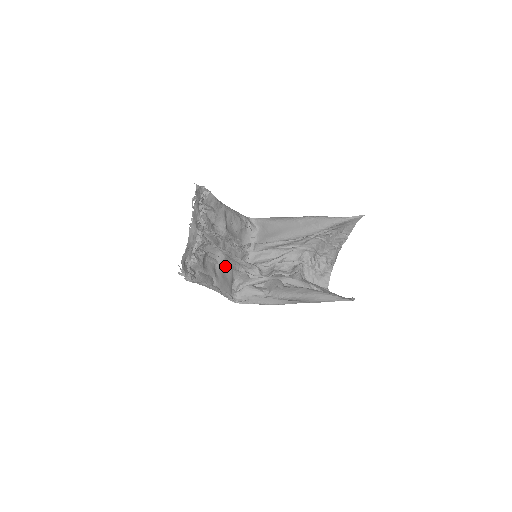
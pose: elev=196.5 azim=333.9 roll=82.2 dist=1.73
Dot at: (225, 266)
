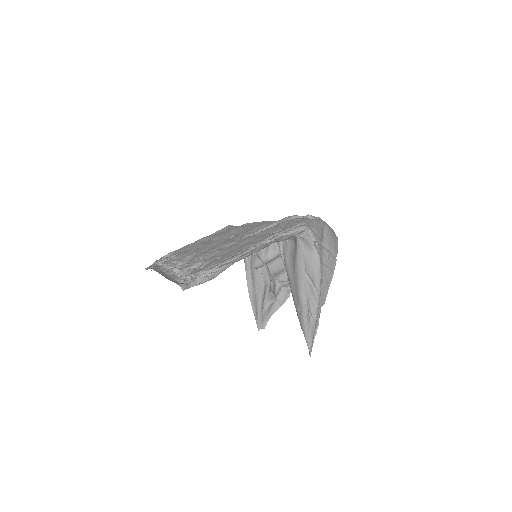
Dot at: occluded
